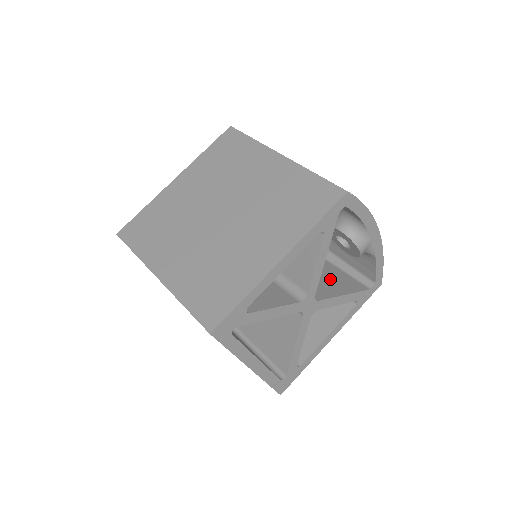
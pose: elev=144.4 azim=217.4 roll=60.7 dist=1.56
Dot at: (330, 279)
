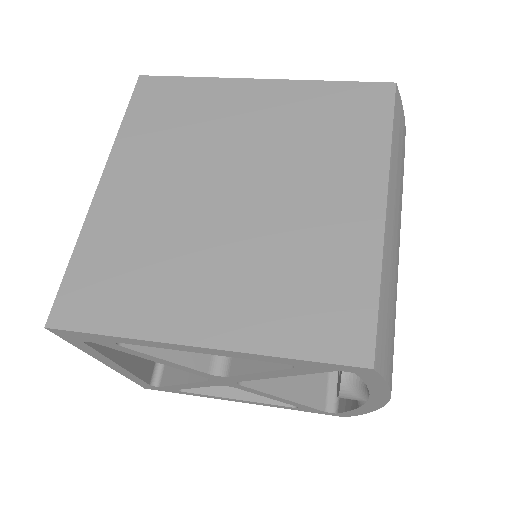
Dot at: occluded
